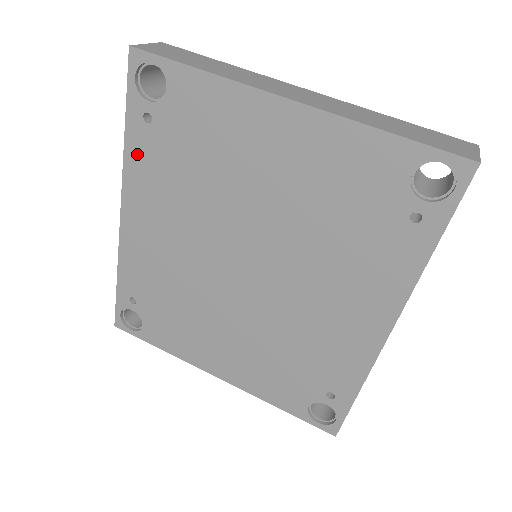
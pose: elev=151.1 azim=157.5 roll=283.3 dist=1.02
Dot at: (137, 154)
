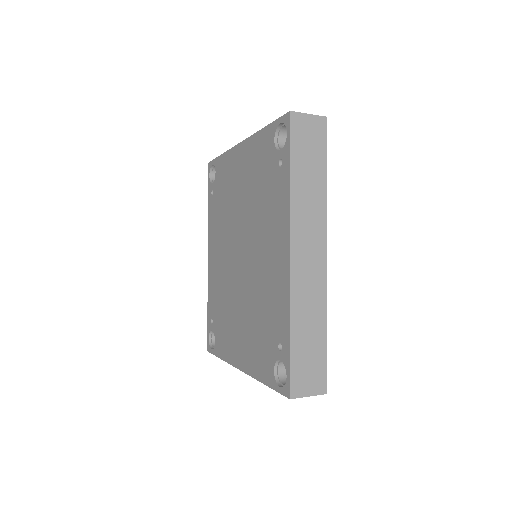
Dot at: (211, 215)
